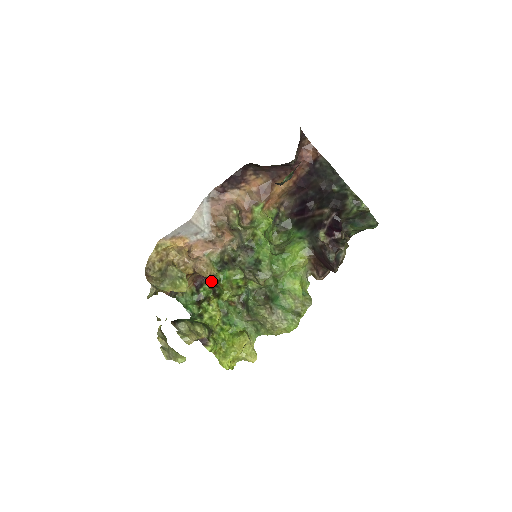
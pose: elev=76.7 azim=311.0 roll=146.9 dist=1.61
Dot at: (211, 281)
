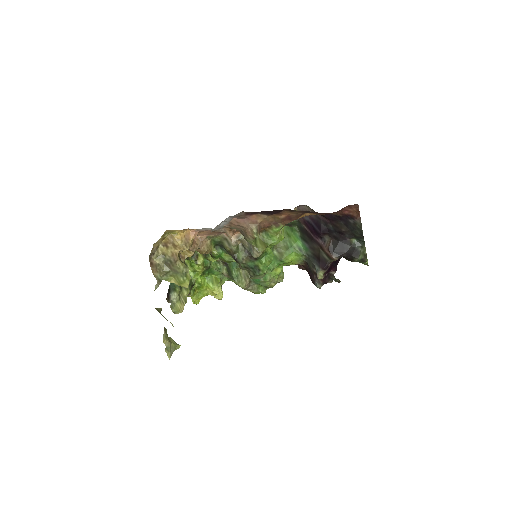
Dot at: occluded
